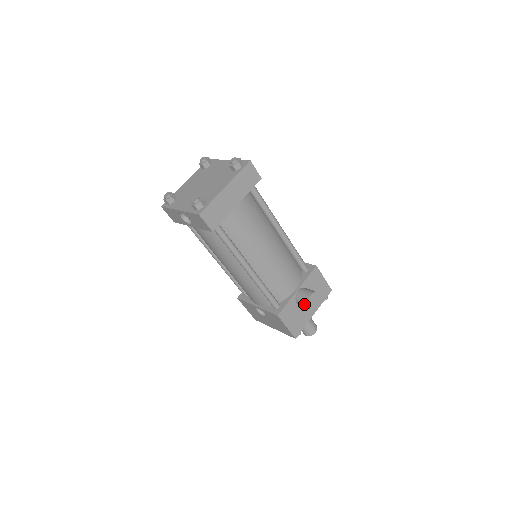
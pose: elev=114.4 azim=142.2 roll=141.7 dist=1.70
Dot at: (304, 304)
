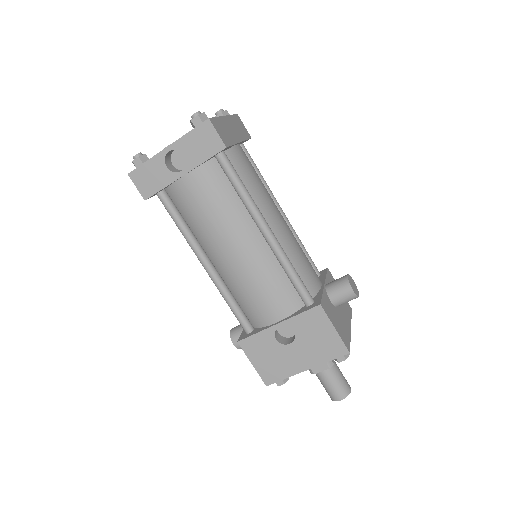
Dot at: (343, 290)
